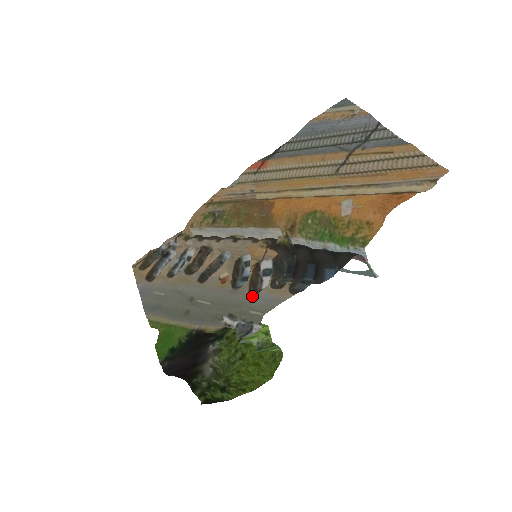
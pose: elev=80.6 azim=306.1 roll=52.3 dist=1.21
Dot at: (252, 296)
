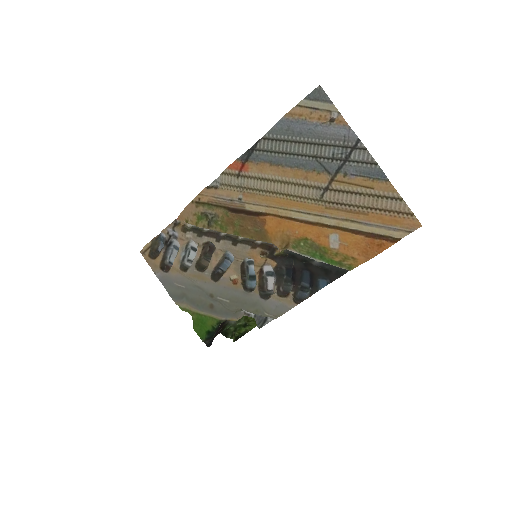
Dot at: (263, 300)
